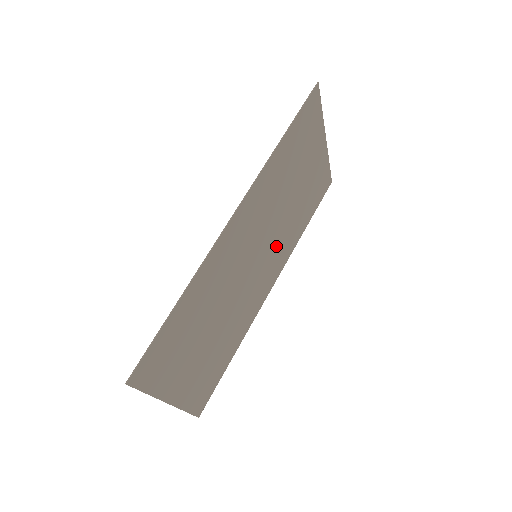
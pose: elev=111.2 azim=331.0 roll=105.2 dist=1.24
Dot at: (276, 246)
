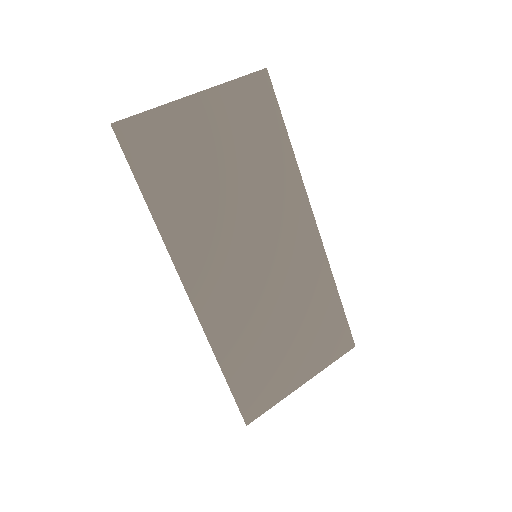
Dot at: (270, 215)
